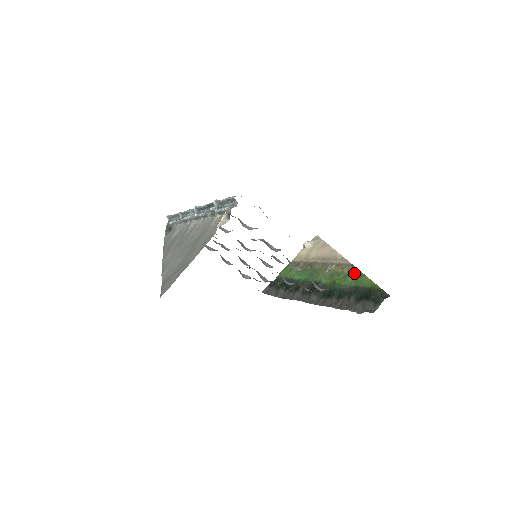
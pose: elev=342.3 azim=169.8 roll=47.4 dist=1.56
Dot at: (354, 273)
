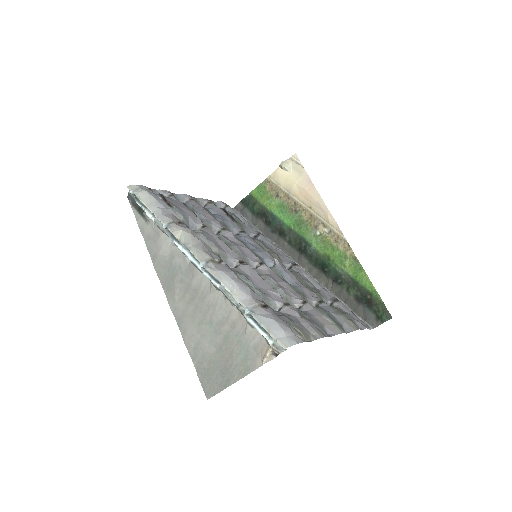
Dot at: (352, 259)
